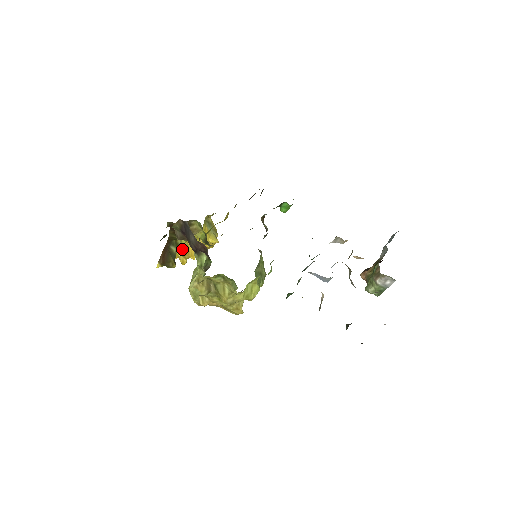
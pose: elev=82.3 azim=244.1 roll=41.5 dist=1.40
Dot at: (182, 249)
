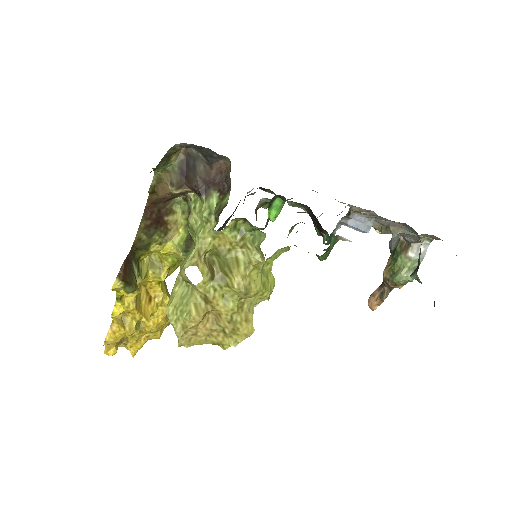
Dot at: (135, 298)
